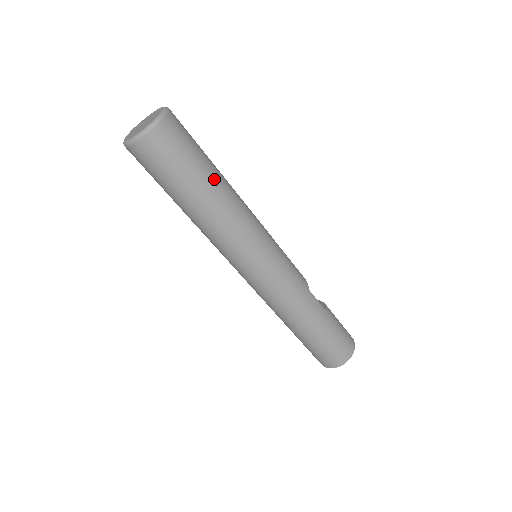
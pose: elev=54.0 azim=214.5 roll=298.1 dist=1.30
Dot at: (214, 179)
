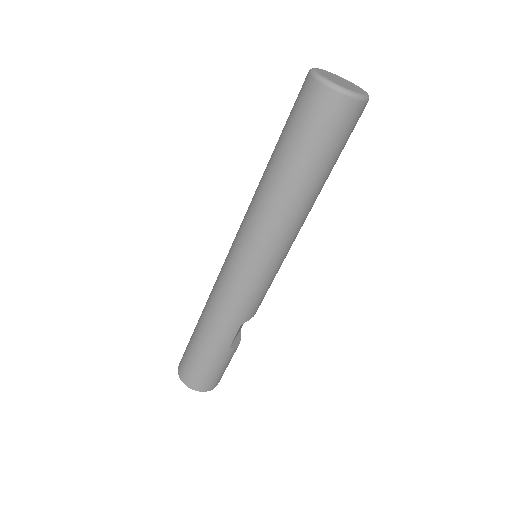
Dot at: (310, 179)
